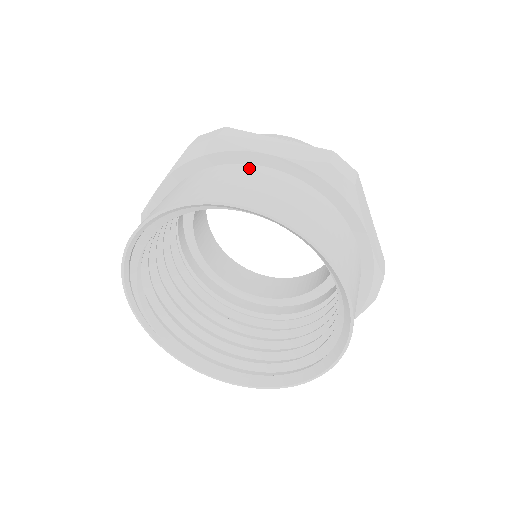
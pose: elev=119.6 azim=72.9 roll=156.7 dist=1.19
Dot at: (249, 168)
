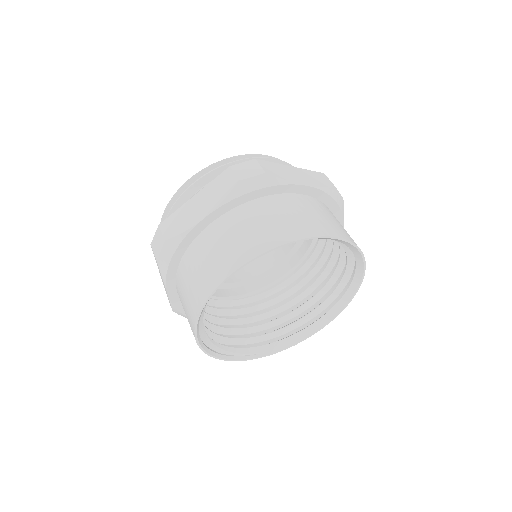
Dot at: (204, 237)
